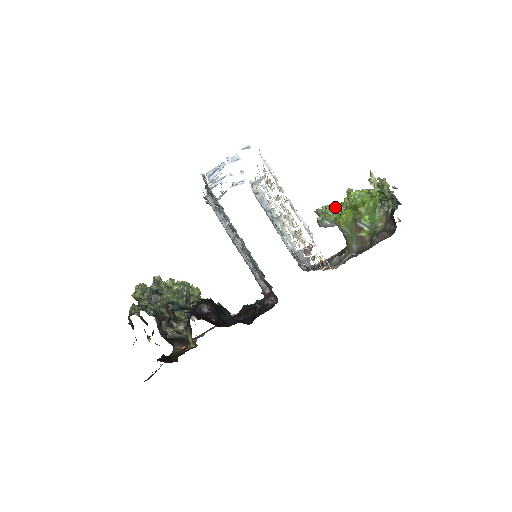
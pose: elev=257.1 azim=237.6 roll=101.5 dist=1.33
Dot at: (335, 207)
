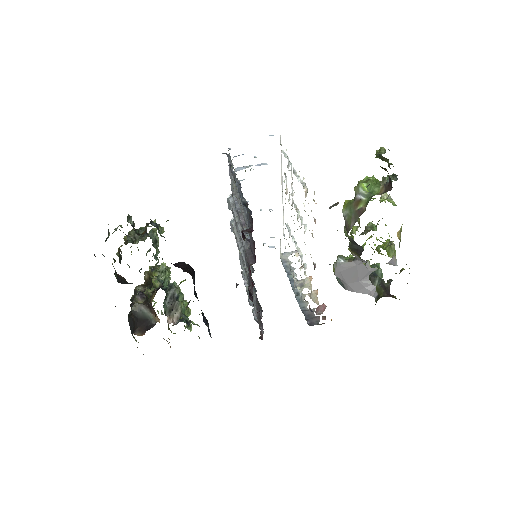
Dot at: occluded
